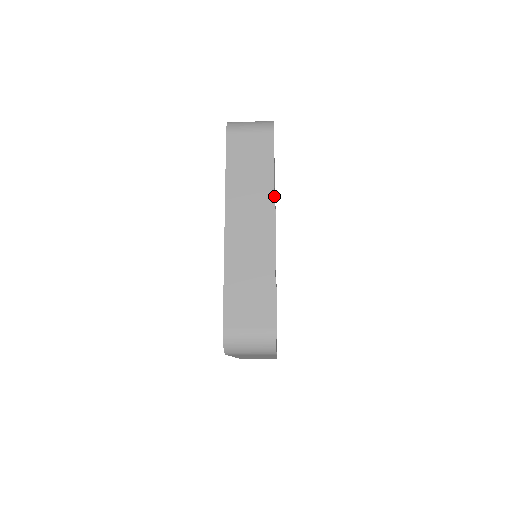
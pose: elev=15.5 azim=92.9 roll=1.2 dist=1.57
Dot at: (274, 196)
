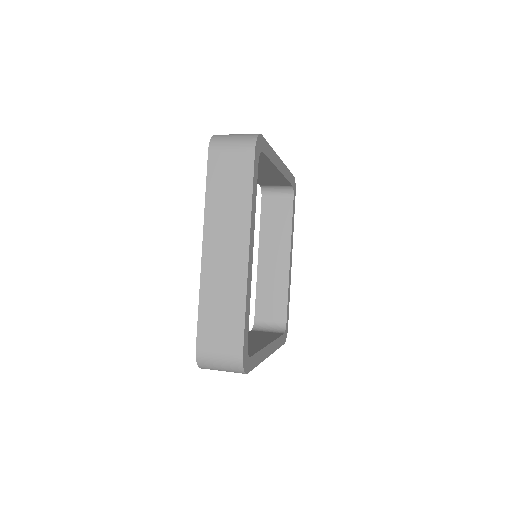
Dot at: (250, 222)
